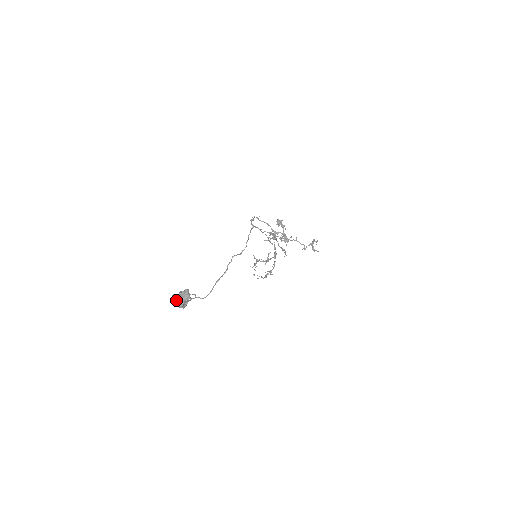
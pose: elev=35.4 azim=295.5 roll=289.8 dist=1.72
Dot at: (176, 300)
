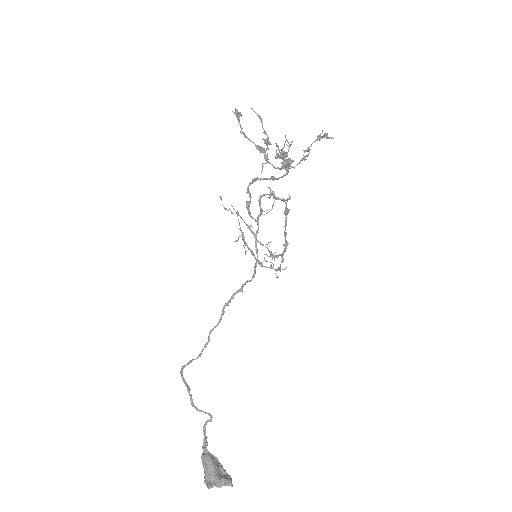
Dot at: (213, 485)
